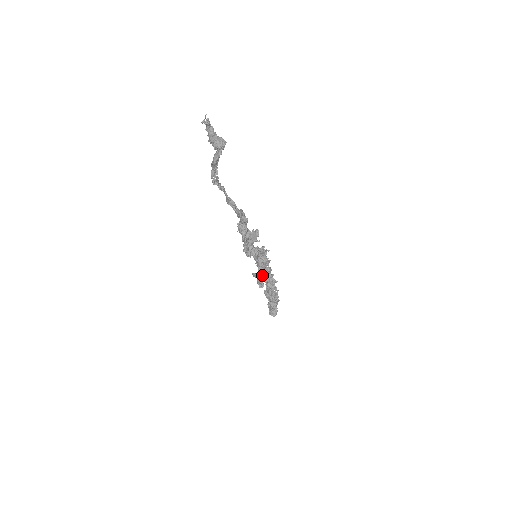
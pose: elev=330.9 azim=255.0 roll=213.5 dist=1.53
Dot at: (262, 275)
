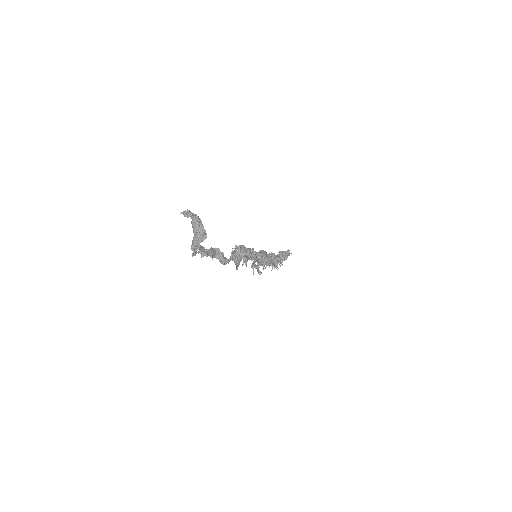
Dot at: (262, 265)
